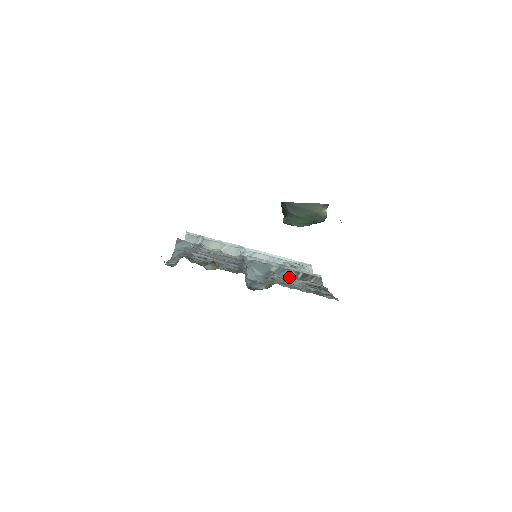
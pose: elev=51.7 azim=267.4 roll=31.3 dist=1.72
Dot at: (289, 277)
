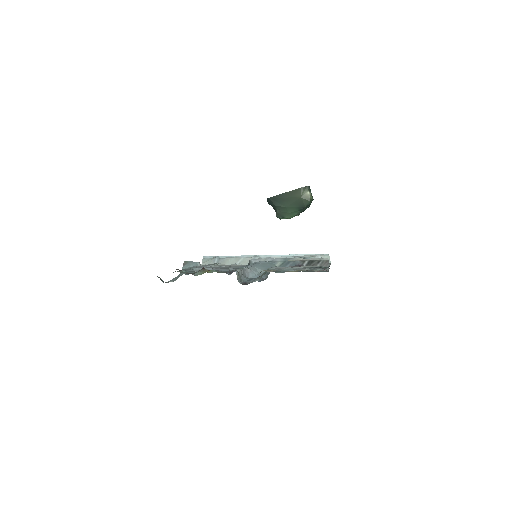
Dot at: (290, 266)
